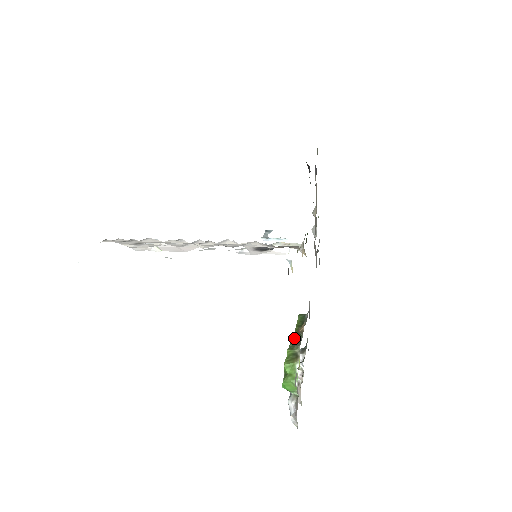
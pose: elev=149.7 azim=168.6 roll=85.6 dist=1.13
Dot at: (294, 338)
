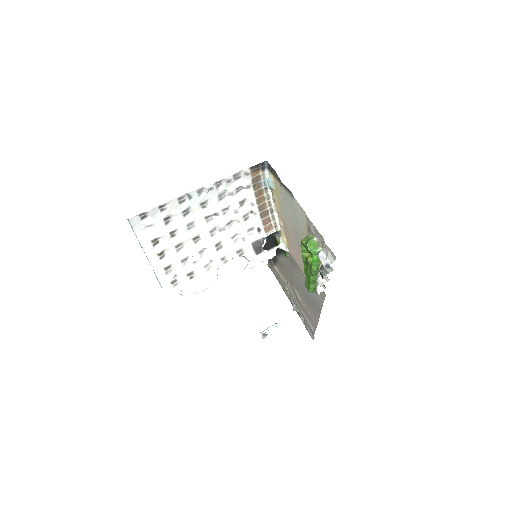
Dot at: occluded
